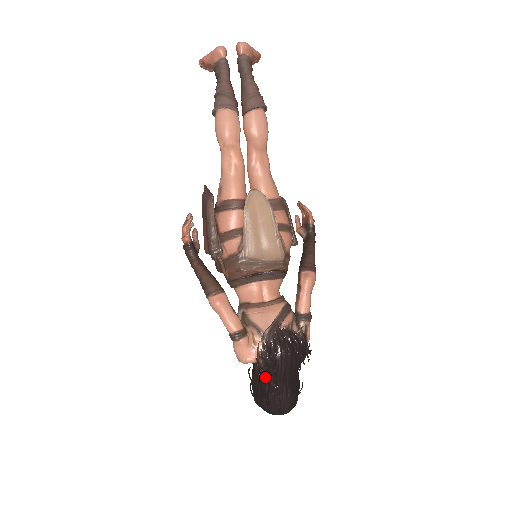
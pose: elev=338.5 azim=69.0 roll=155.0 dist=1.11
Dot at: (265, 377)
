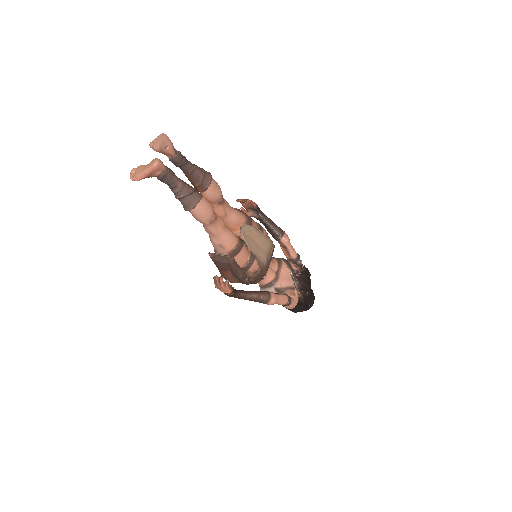
Dot at: occluded
